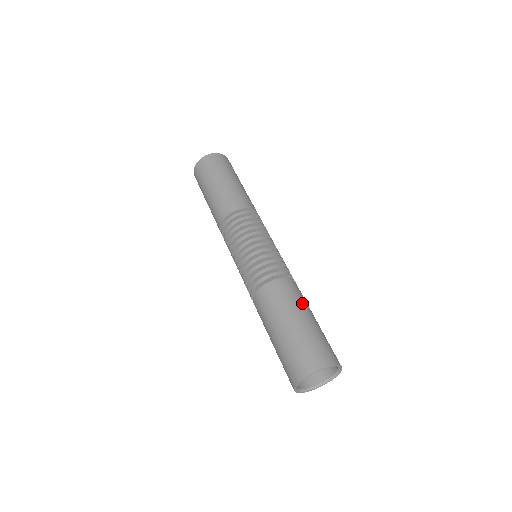
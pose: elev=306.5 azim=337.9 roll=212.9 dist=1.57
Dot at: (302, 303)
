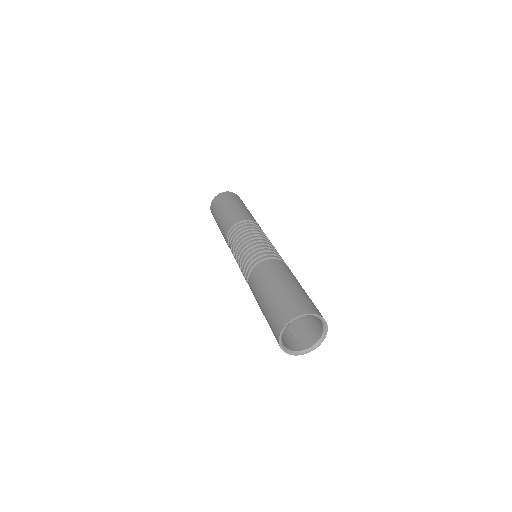
Dot at: occluded
